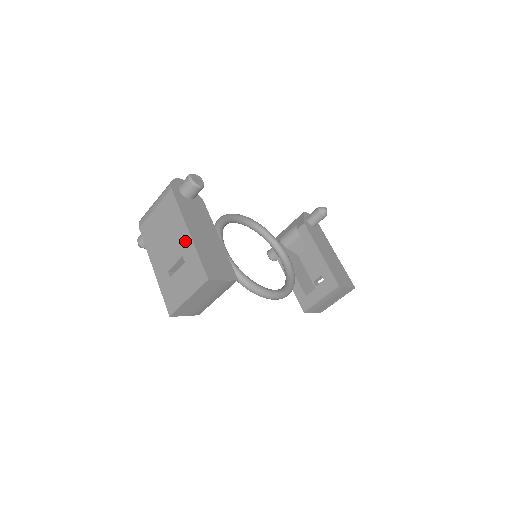
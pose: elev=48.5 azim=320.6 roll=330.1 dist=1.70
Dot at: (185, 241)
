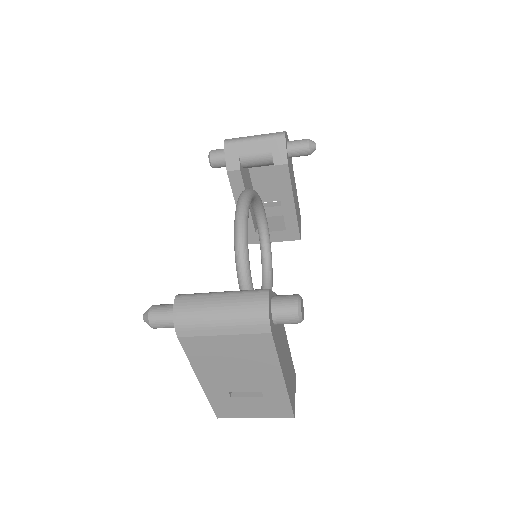
Dot at: (273, 384)
